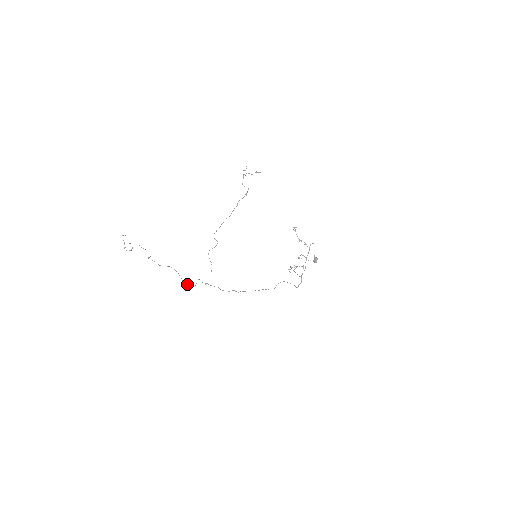
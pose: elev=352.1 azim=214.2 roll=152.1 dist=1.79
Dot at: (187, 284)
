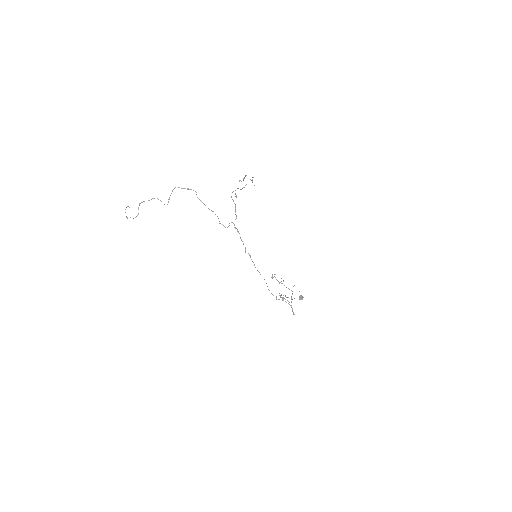
Dot at: occluded
